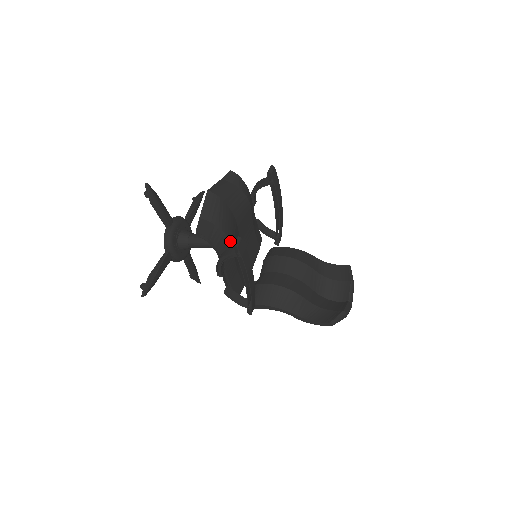
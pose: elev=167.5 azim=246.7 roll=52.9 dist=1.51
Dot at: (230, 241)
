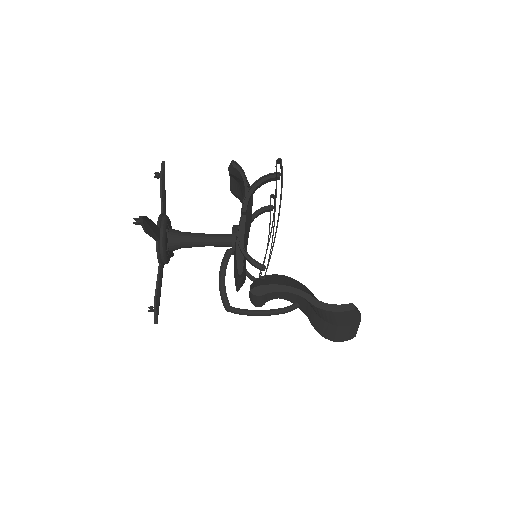
Dot at: (252, 196)
